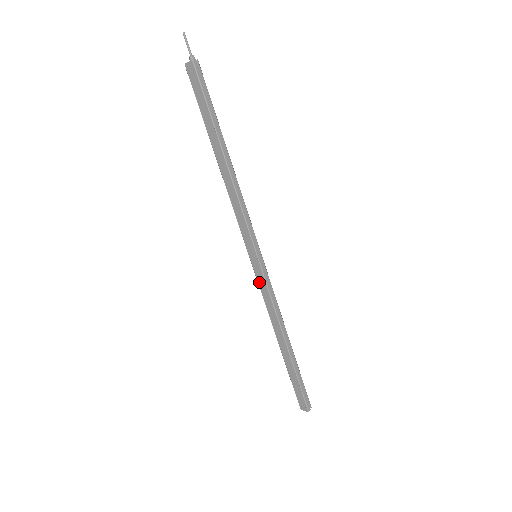
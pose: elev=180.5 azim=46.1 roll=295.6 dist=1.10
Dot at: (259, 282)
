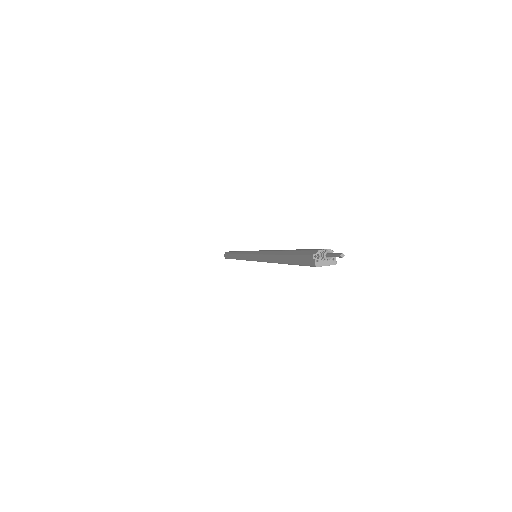
Dot at: occluded
